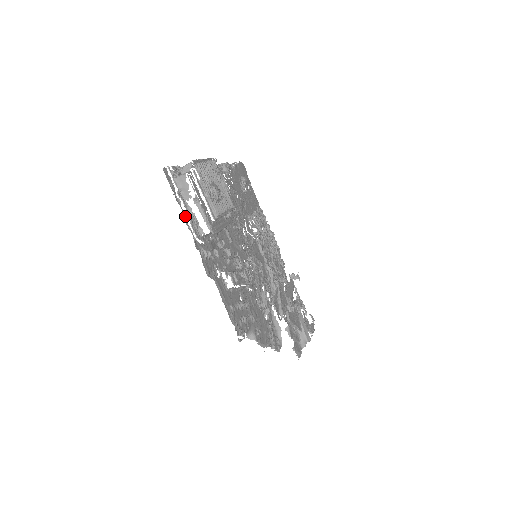
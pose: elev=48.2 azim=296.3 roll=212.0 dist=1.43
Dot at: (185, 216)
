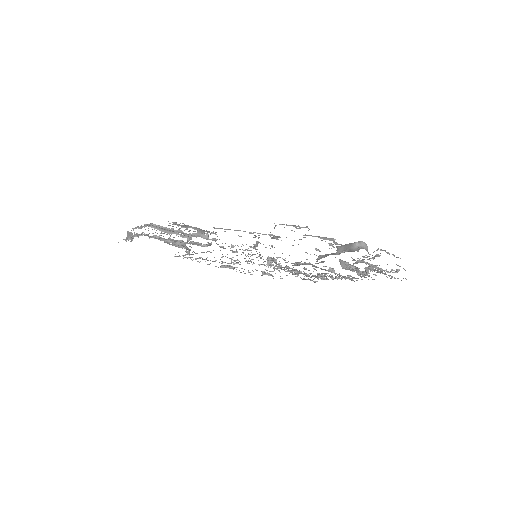
Dot at: occluded
